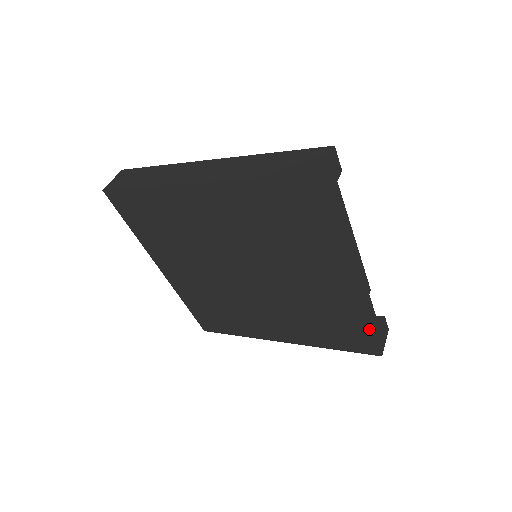
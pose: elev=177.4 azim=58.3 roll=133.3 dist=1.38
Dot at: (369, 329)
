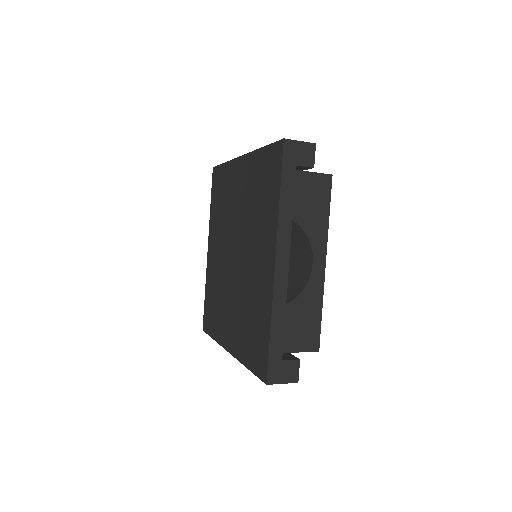
Dot at: (268, 336)
